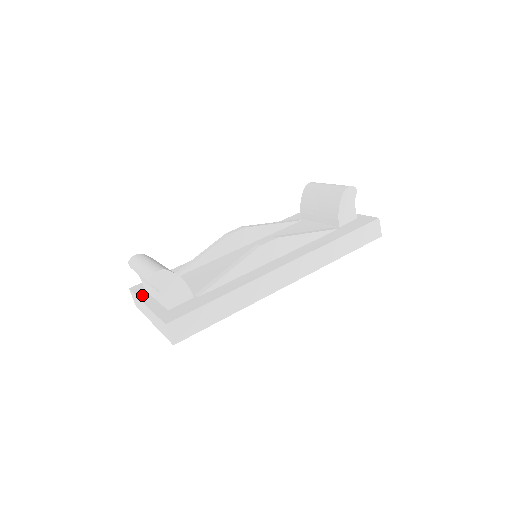
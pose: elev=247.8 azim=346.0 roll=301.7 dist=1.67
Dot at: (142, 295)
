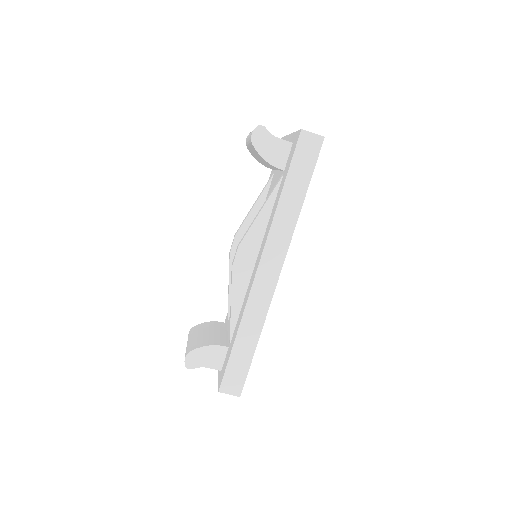
Dot at: occluded
